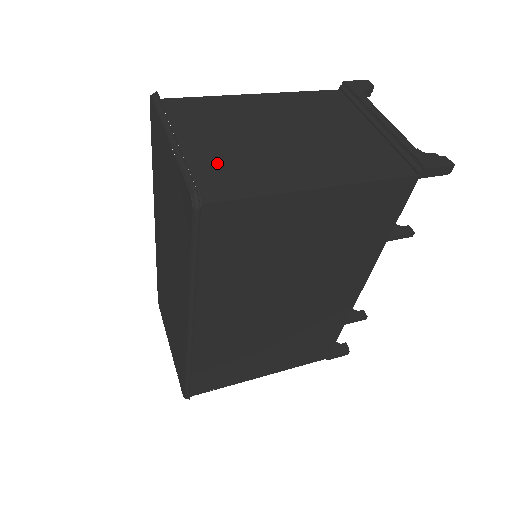
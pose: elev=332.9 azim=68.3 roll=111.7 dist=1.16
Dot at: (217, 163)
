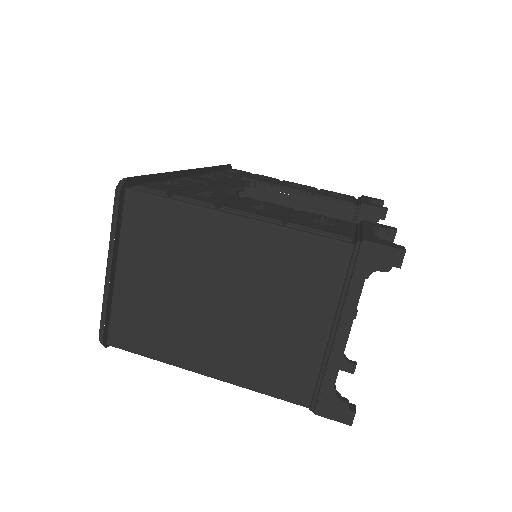
Dot at: (138, 308)
